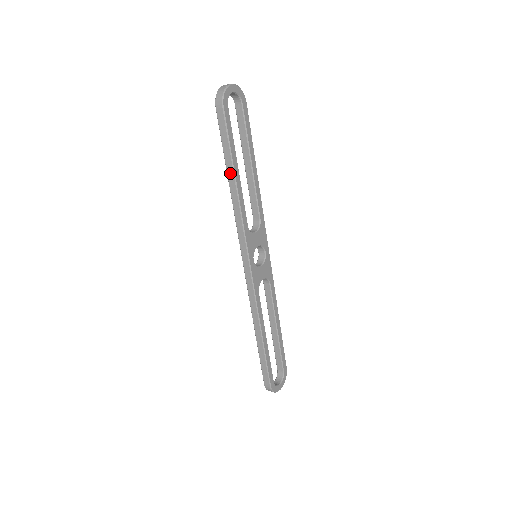
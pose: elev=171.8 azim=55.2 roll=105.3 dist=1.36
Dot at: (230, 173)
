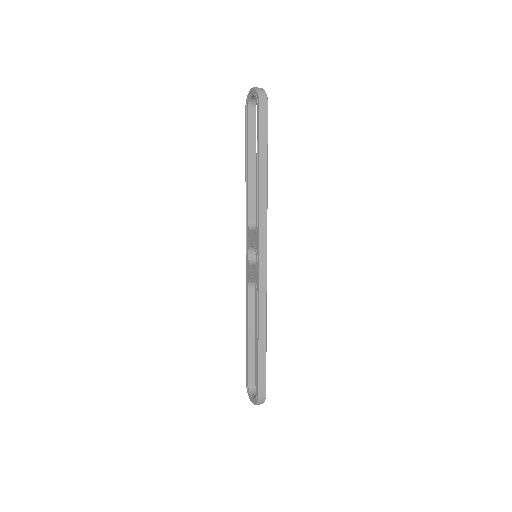
Dot at: (264, 167)
